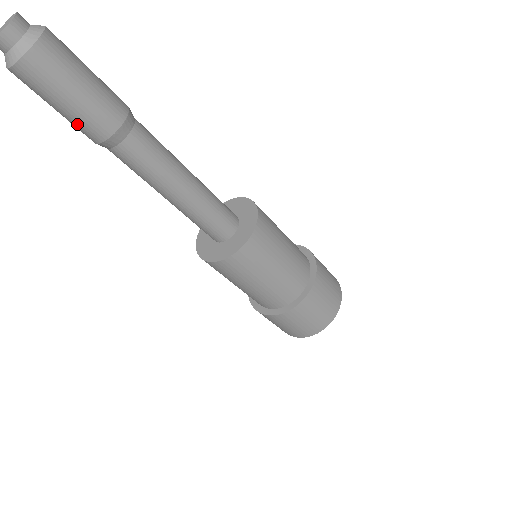
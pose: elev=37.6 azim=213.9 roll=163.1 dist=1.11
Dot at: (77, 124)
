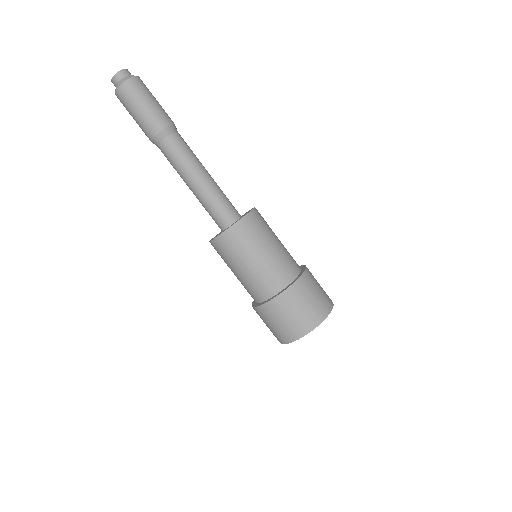
Dot at: (148, 119)
